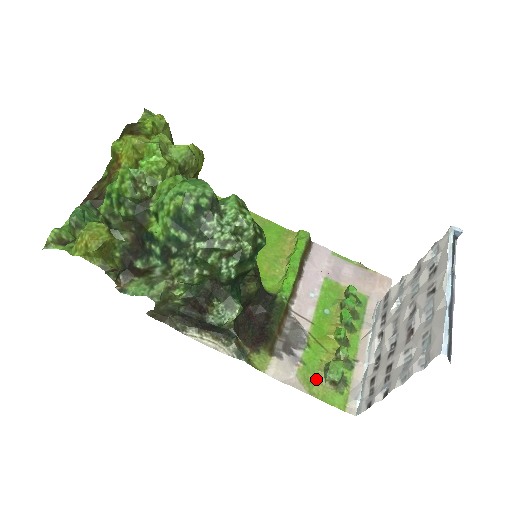
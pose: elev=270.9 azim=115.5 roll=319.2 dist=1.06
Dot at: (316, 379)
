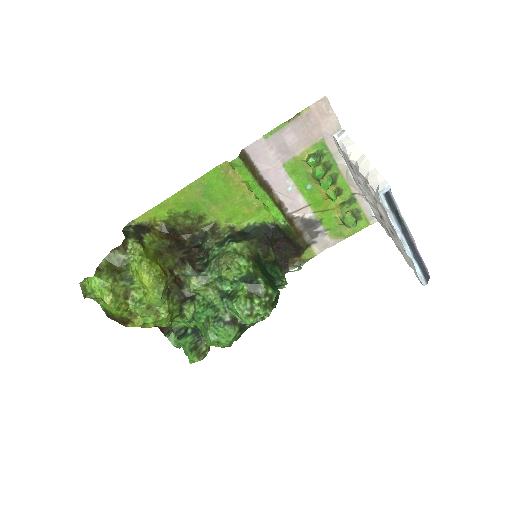
Dot at: (342, 229)
